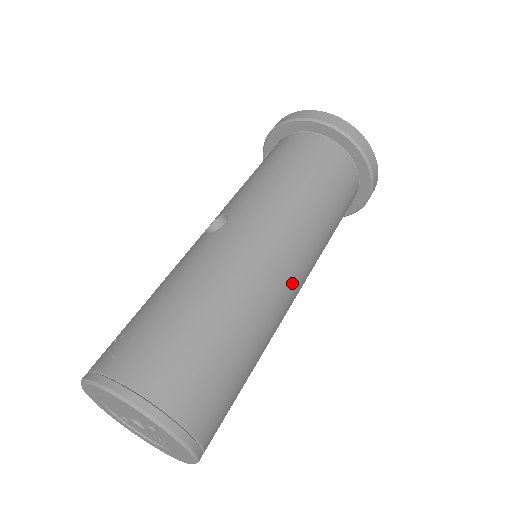
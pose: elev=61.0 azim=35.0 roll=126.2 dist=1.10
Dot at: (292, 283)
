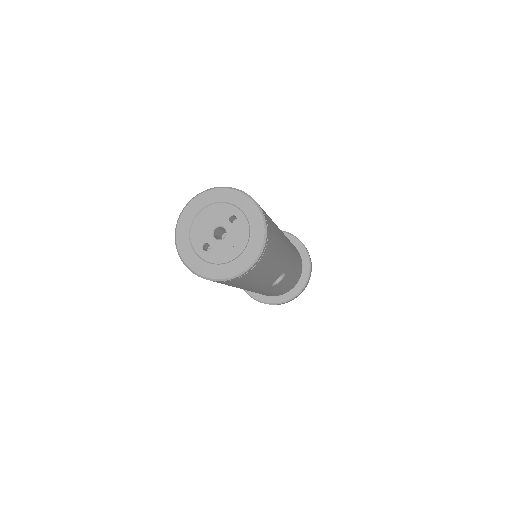
Dot at: (285, 238)
